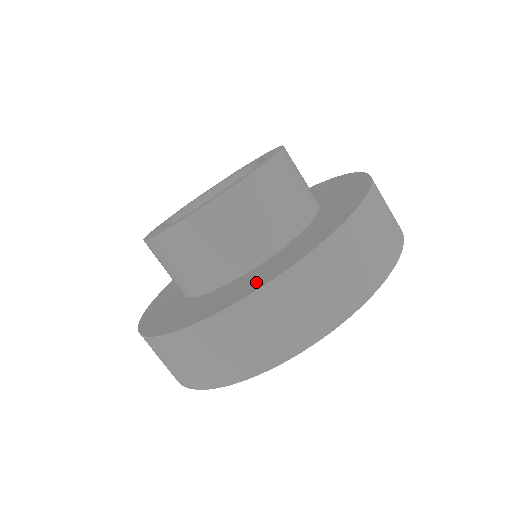
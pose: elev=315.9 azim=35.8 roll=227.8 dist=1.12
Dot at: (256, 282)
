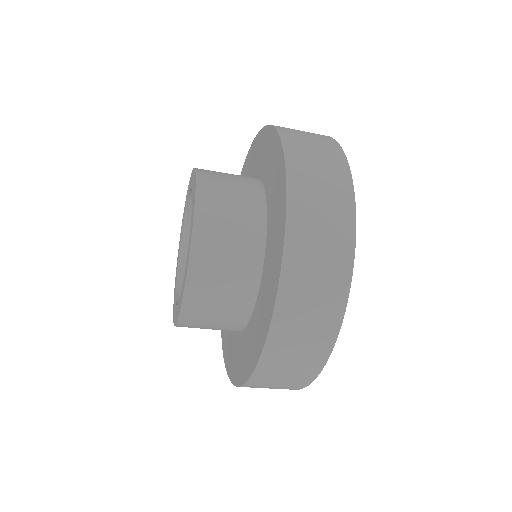
Dot at: (279, 212)
